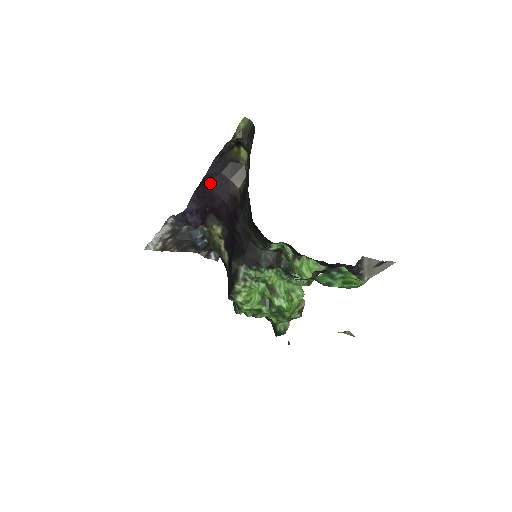
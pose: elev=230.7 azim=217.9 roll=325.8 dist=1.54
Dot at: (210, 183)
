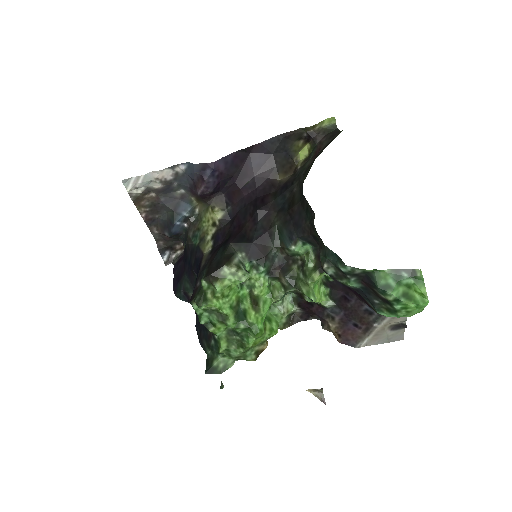
Dot at: (255, 156)
